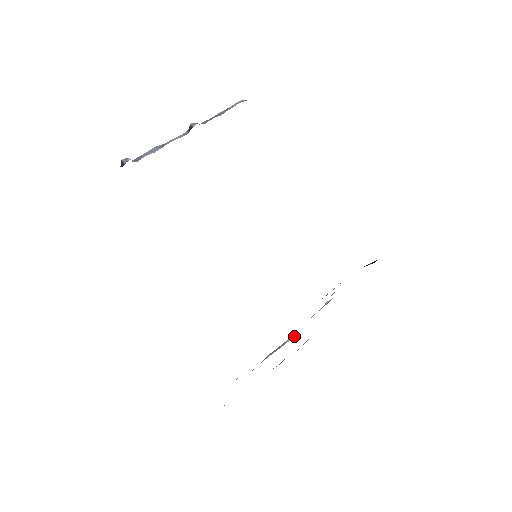
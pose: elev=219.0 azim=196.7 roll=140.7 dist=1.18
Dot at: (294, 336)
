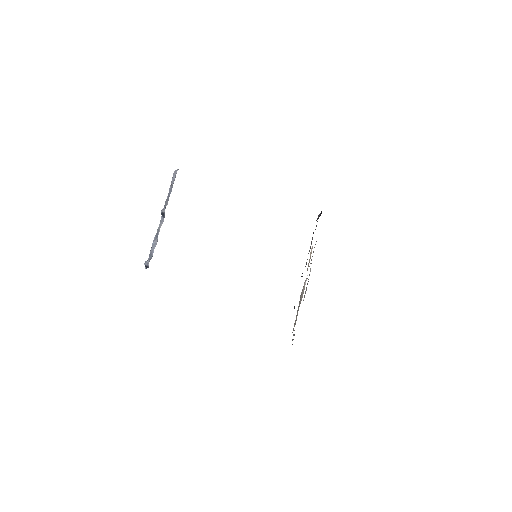
Dot at: (306, 279)
